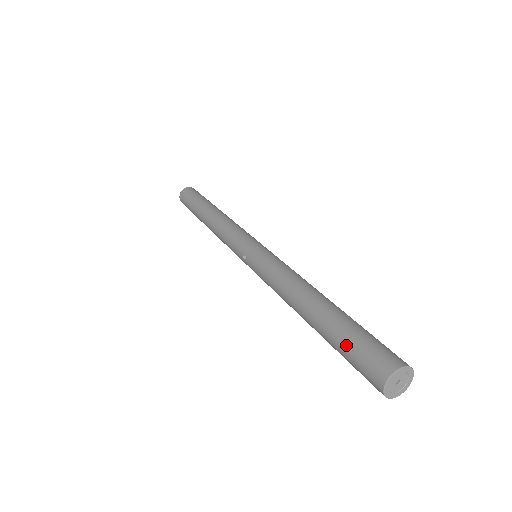
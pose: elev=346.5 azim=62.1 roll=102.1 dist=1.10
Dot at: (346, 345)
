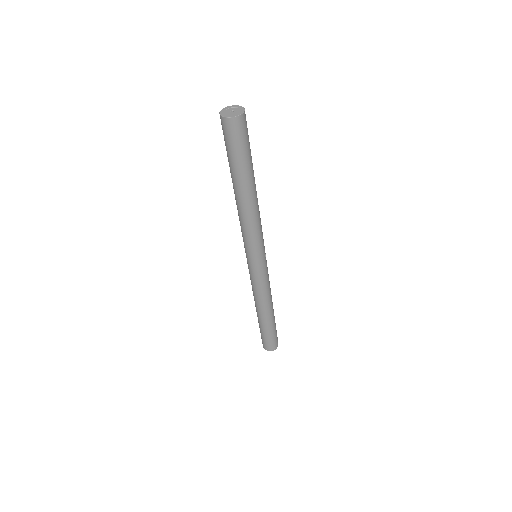
Dot at: occluded
